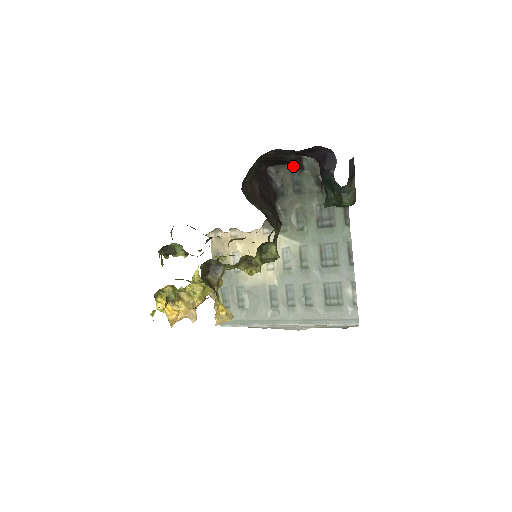
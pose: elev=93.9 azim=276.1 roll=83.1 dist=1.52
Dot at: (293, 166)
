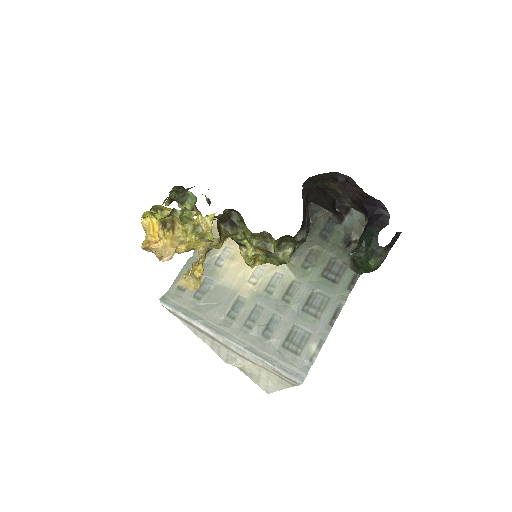
Dot at: (333, 215)
